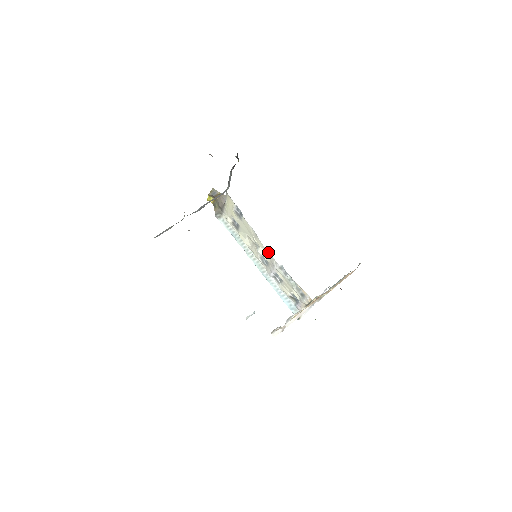
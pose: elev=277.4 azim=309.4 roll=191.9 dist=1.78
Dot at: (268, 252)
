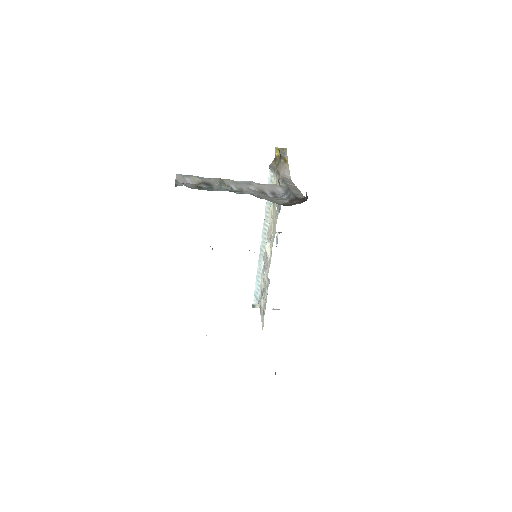
Dot at: (271, 259)
